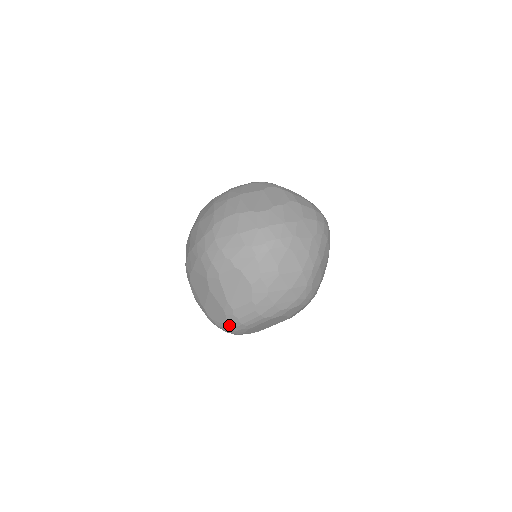
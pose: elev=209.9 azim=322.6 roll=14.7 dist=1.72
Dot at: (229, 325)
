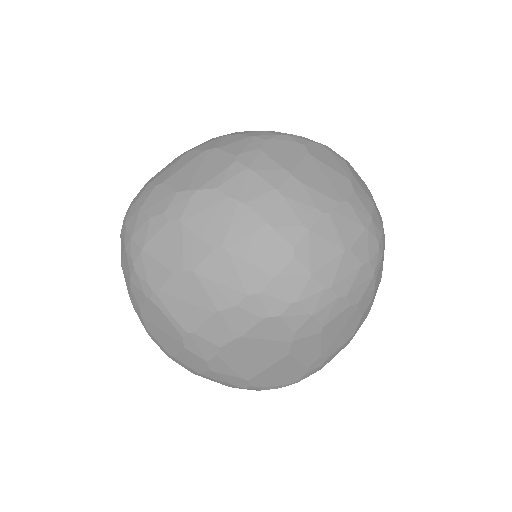
Dot at: occluded
